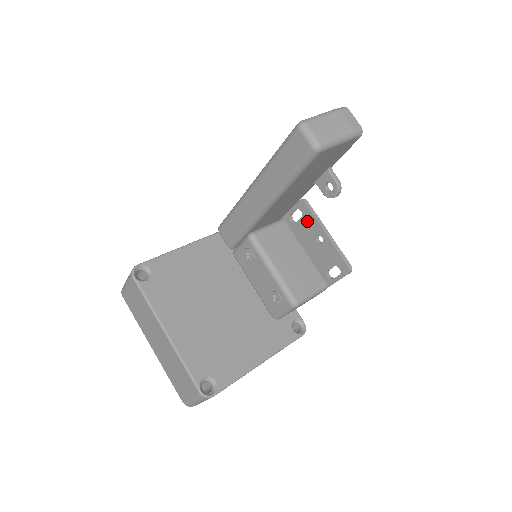
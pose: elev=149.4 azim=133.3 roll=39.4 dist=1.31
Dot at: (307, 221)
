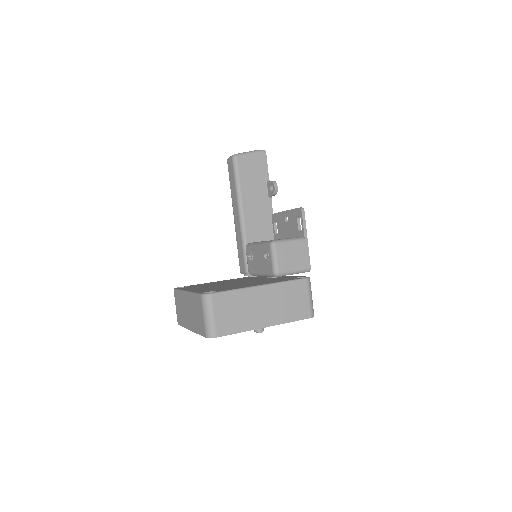
Dot at: (279, 221)
